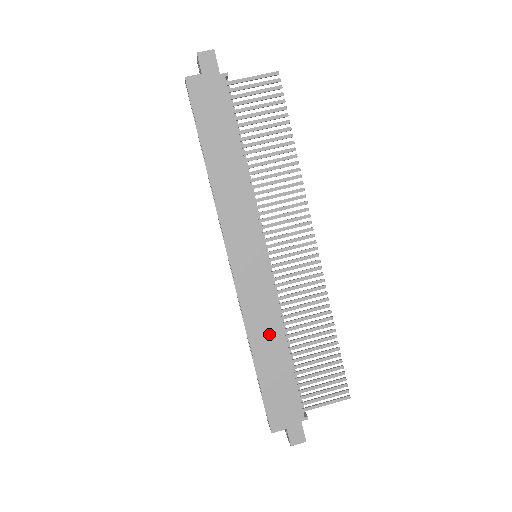
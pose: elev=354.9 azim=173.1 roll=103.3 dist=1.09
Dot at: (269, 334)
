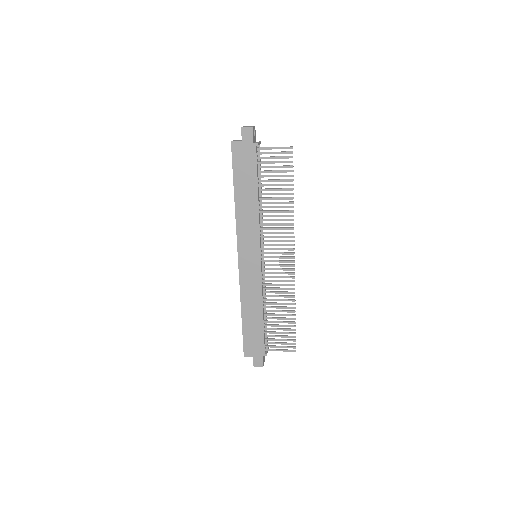
Dot at: (253, 303)
